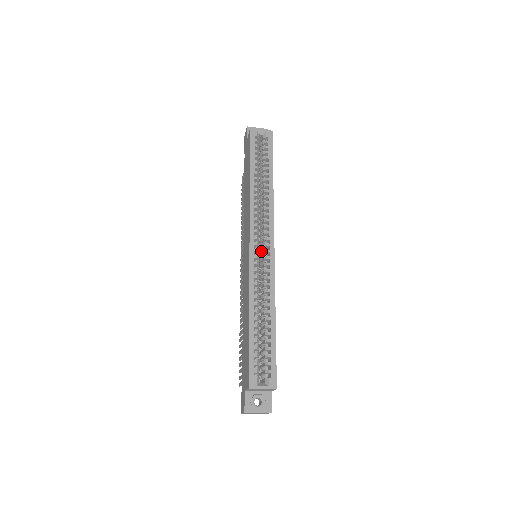
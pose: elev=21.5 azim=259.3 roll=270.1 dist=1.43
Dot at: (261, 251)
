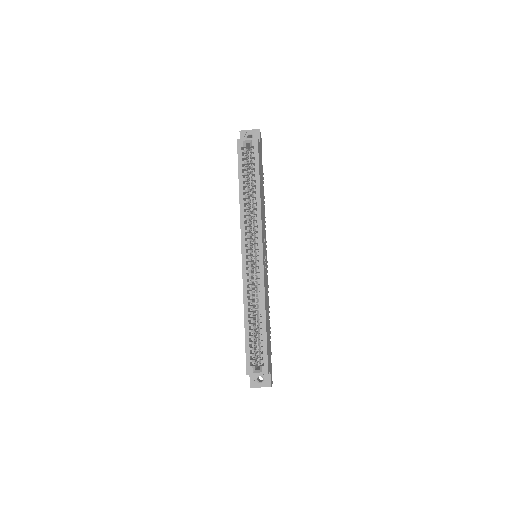
Dot at: occluded
